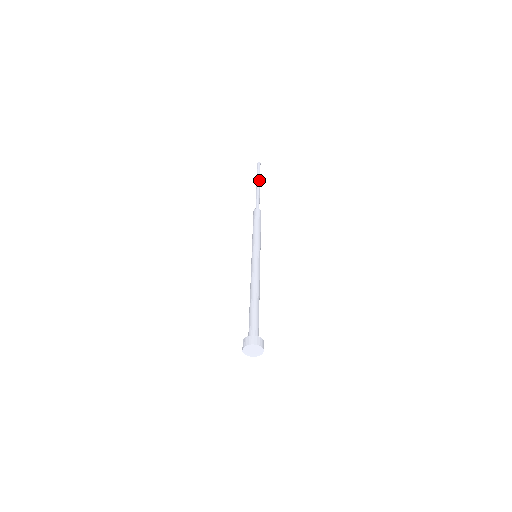
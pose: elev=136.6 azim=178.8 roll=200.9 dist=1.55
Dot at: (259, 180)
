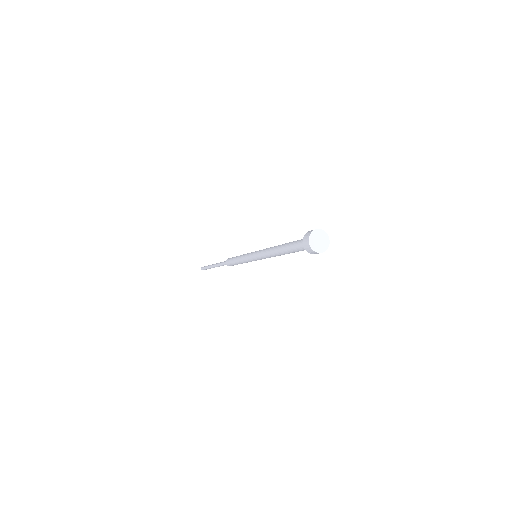
Dot at: occluded
